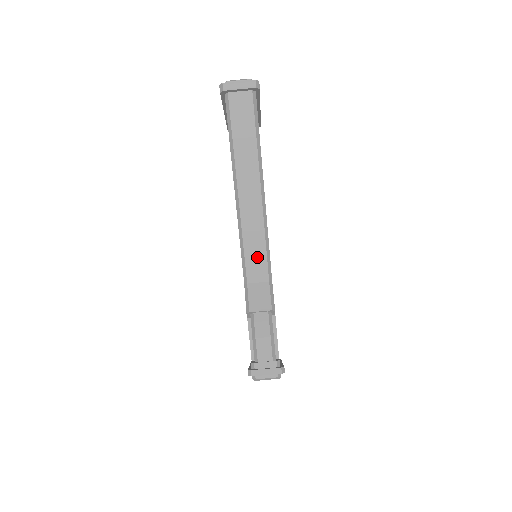
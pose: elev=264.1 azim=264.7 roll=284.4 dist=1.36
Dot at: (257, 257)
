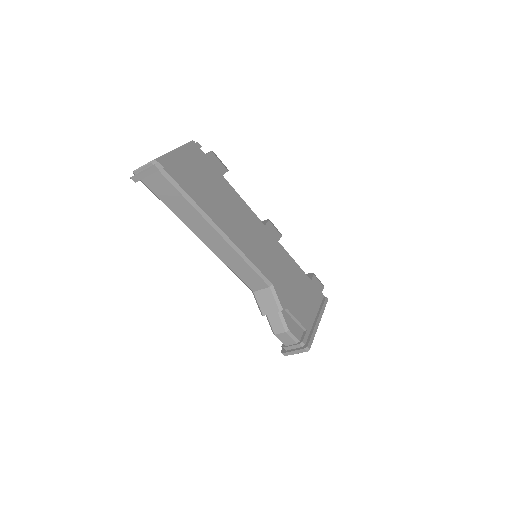
Dot at: (249, 276)
